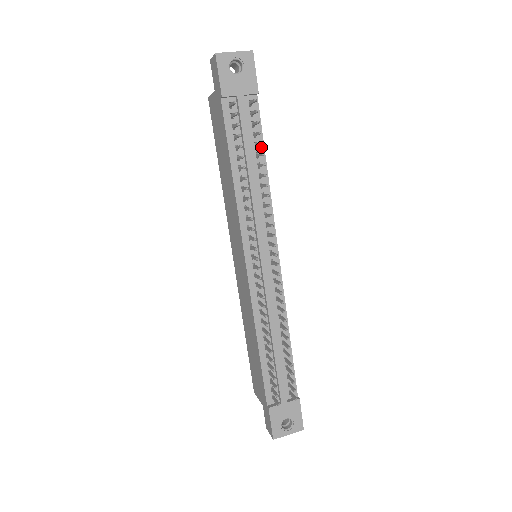
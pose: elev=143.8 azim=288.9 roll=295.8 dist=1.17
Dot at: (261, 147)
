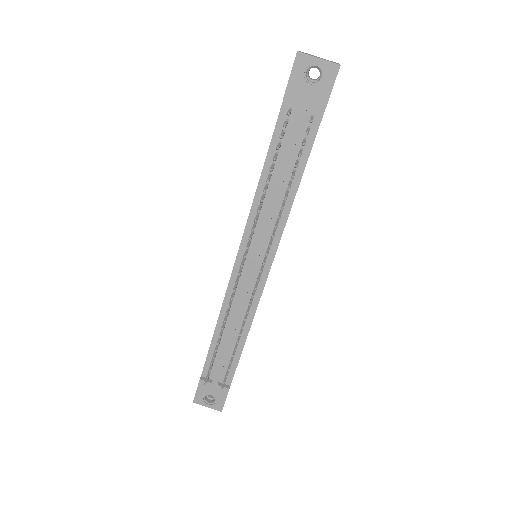
Dot at: (302, 166)
